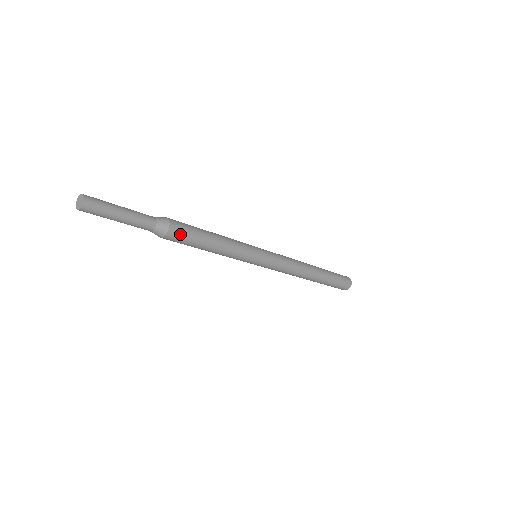
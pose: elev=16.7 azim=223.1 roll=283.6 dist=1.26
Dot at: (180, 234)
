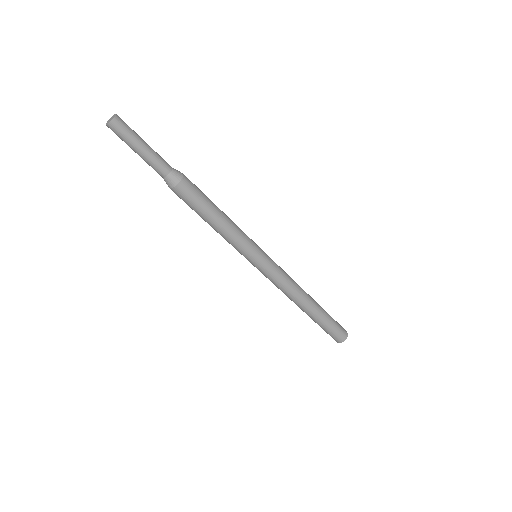
Dot at: (193, 185)
